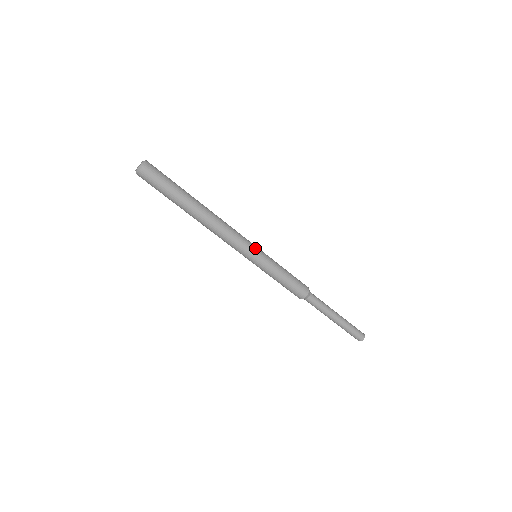
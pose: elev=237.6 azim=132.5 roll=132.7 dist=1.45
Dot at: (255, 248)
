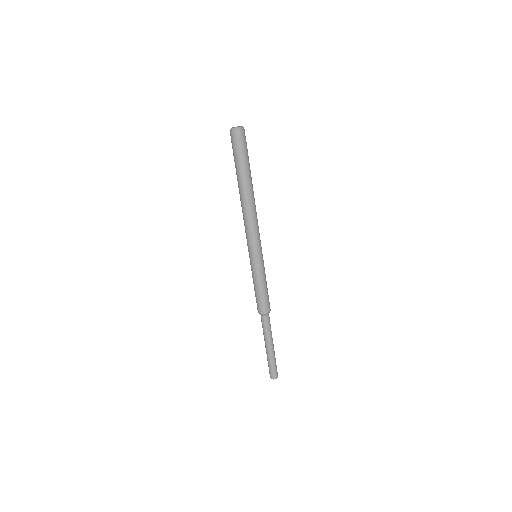
Dot at: occluded
